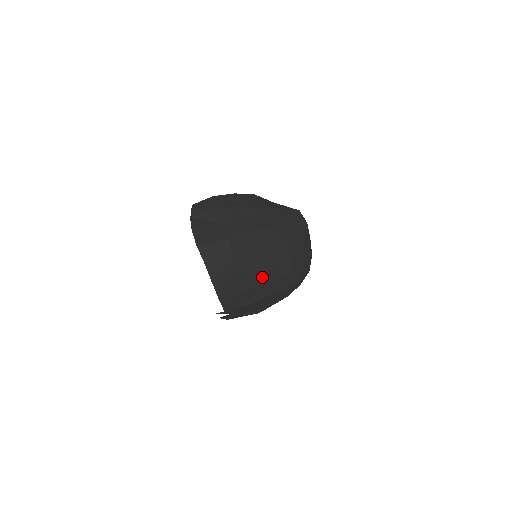
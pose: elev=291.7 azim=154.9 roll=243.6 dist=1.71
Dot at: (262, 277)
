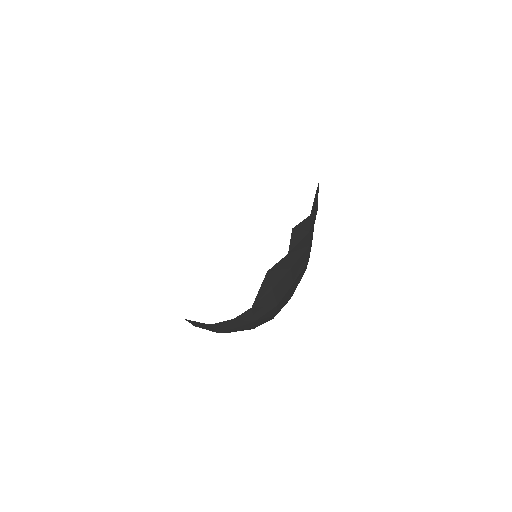
Dot at: occluded
